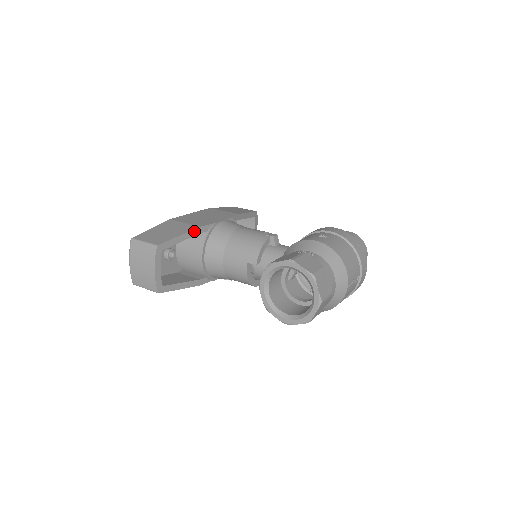
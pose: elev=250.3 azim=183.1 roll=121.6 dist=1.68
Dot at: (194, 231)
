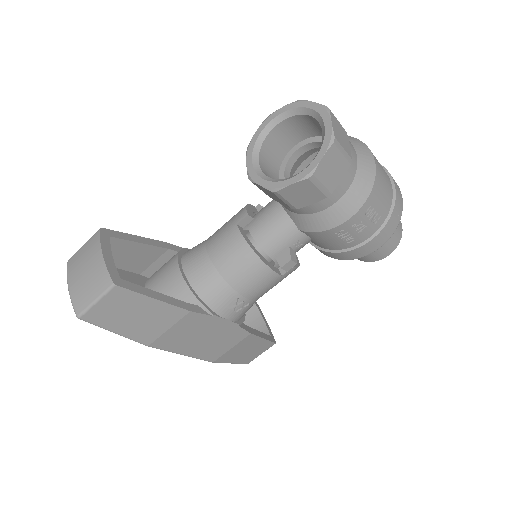
Dot at: (158, 243)
